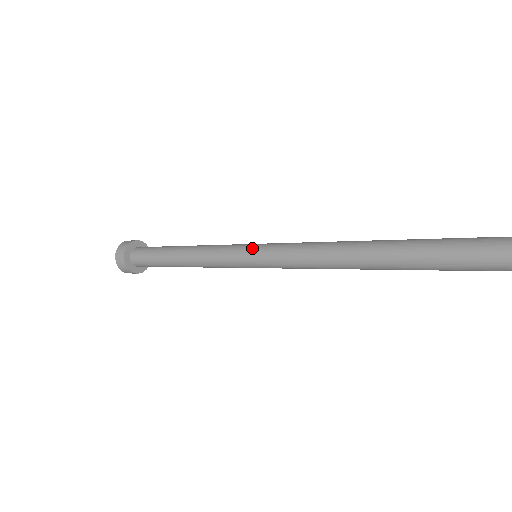
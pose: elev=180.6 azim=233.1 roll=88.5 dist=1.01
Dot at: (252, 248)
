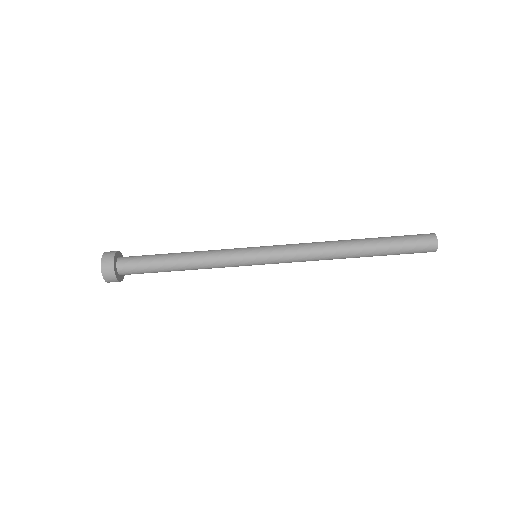
Dot at: (257, 247)
